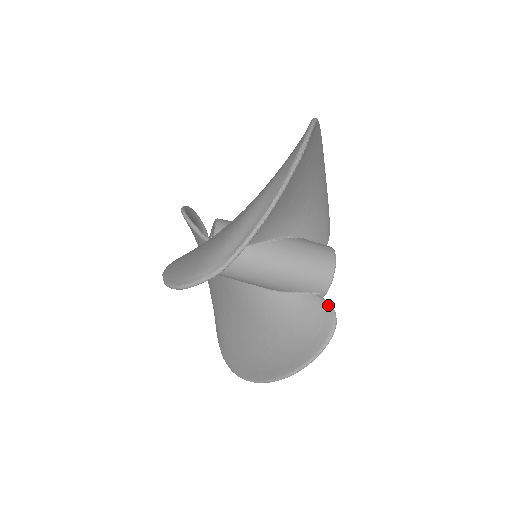
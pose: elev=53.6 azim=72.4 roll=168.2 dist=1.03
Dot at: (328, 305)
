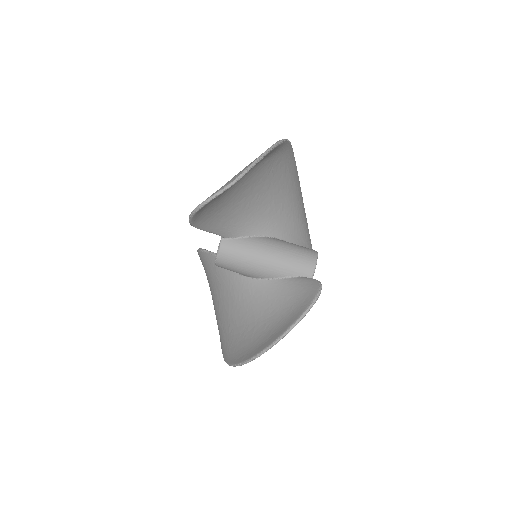
Dot at: (314, 279)
